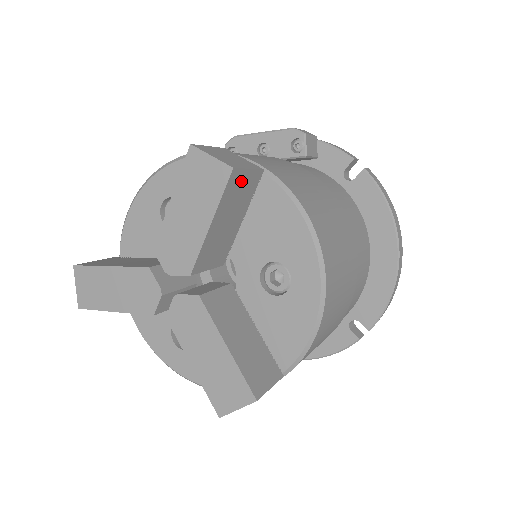
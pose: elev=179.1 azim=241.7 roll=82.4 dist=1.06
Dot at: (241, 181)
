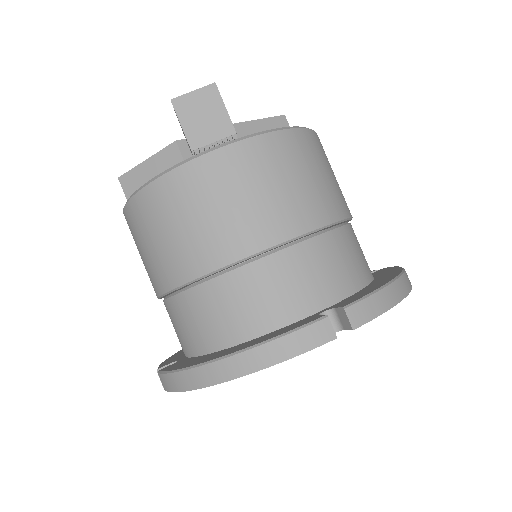
Dot at: occluded
